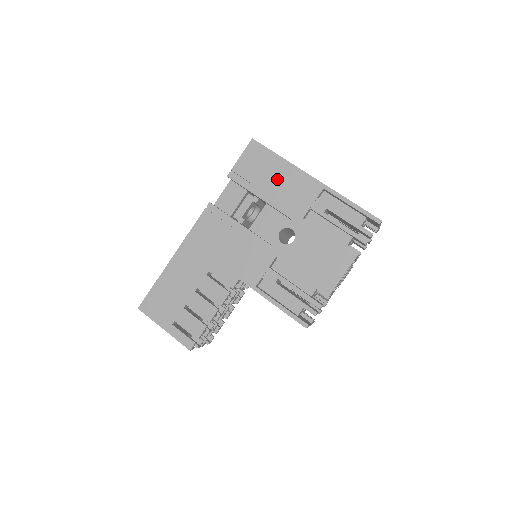
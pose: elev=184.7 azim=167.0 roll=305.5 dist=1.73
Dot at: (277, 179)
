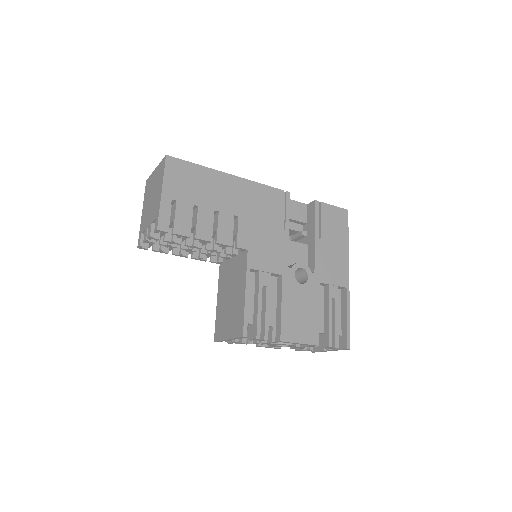
Dot at: (334, 245)
